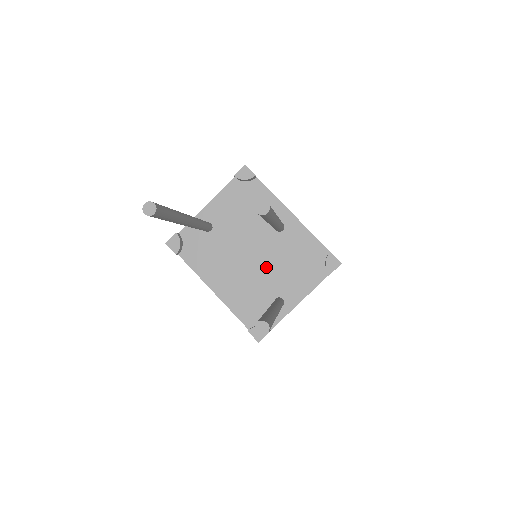
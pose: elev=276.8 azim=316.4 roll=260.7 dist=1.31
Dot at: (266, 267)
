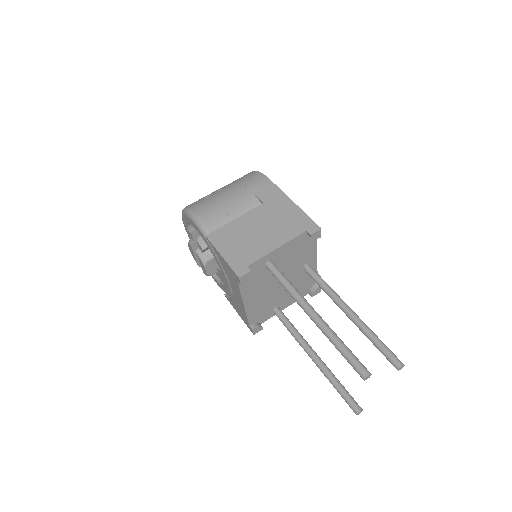
Dot at: (283, 290)
